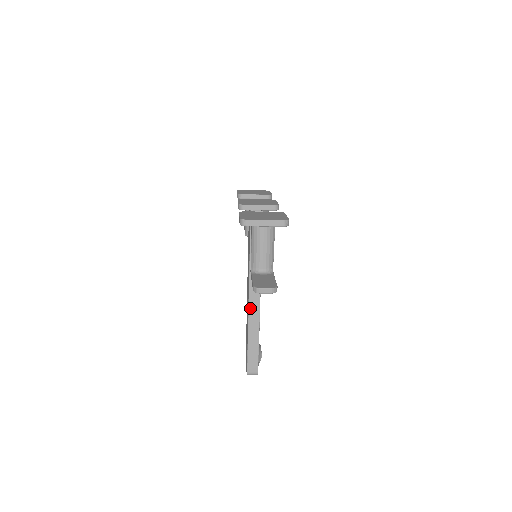
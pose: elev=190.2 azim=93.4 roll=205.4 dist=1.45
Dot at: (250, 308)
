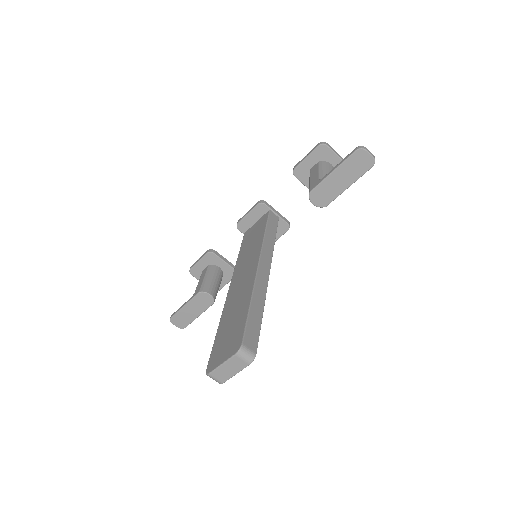
Dot at: (258, 274)
